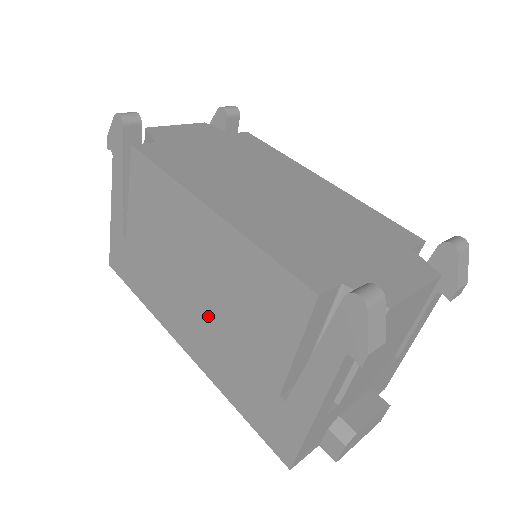
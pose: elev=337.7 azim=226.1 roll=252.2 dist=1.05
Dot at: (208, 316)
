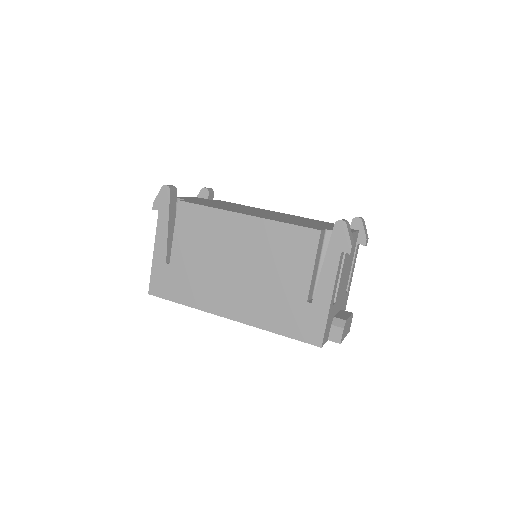
Dot at: (249, 282)
